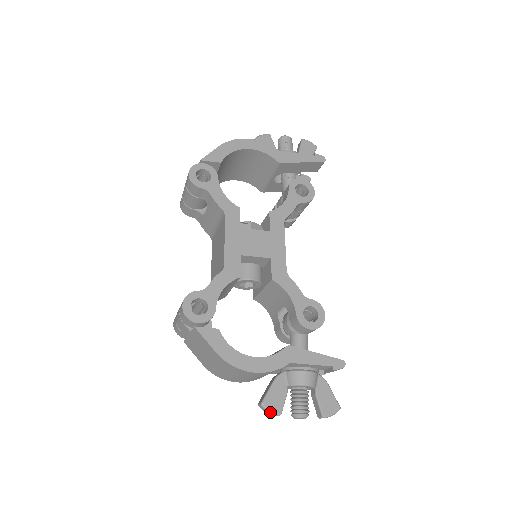
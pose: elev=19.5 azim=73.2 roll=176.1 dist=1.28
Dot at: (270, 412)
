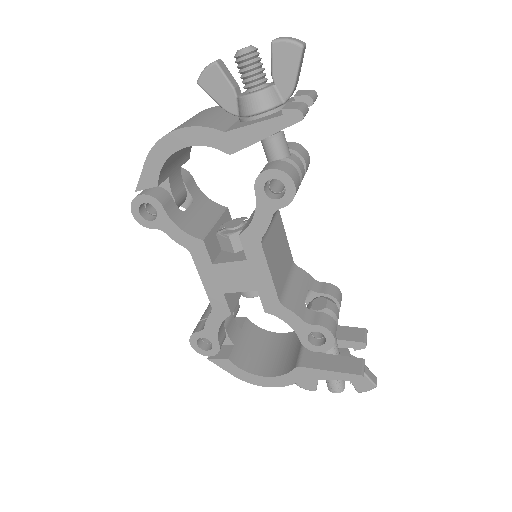
Dot at: (305, 389)
